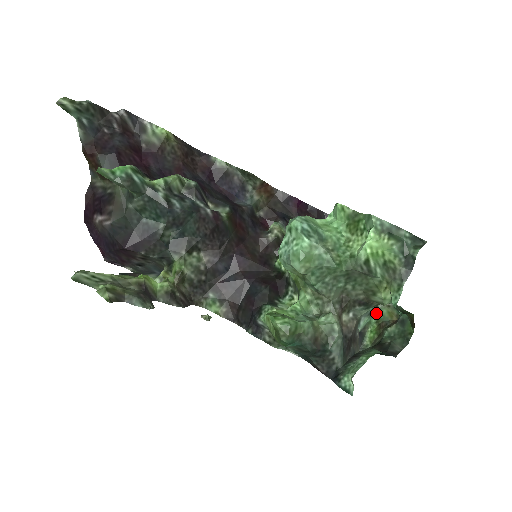
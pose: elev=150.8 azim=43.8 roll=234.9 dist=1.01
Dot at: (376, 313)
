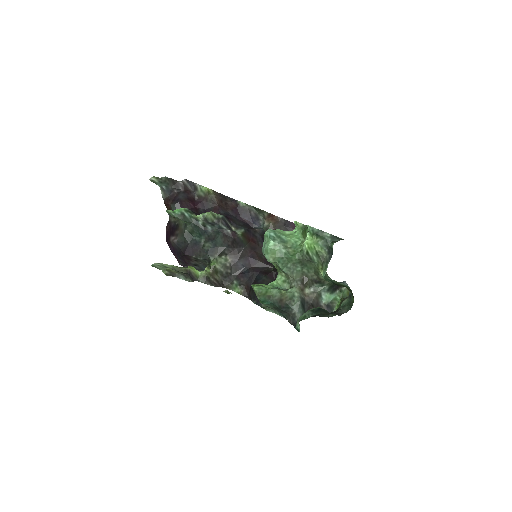
Dot at: (339, 293)
